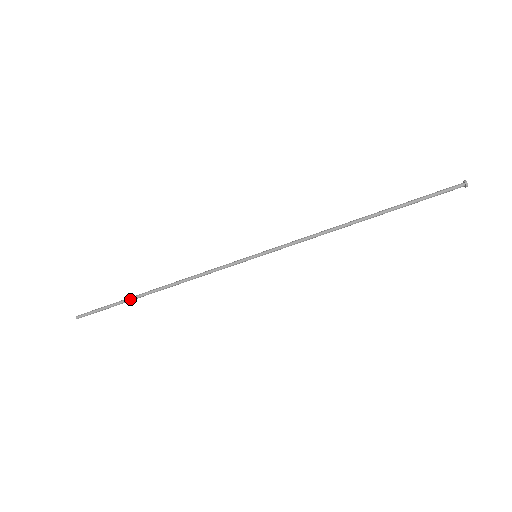
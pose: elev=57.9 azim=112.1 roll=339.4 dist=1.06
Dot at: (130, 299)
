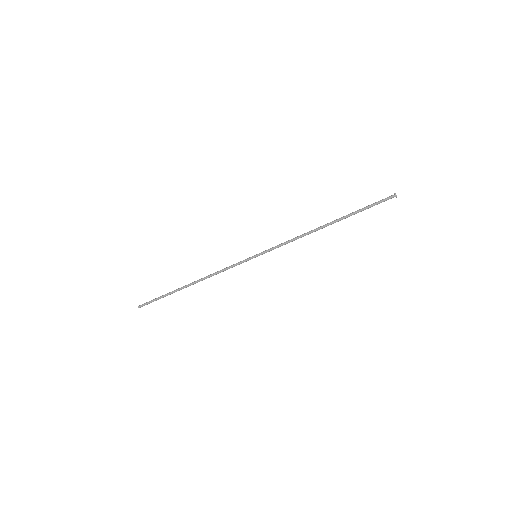
Dot at: (173, 292)
